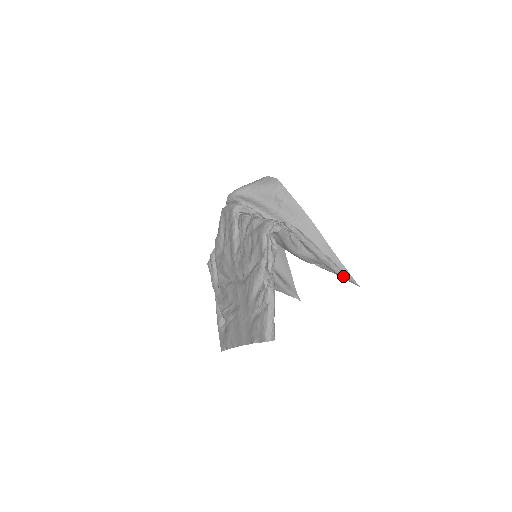
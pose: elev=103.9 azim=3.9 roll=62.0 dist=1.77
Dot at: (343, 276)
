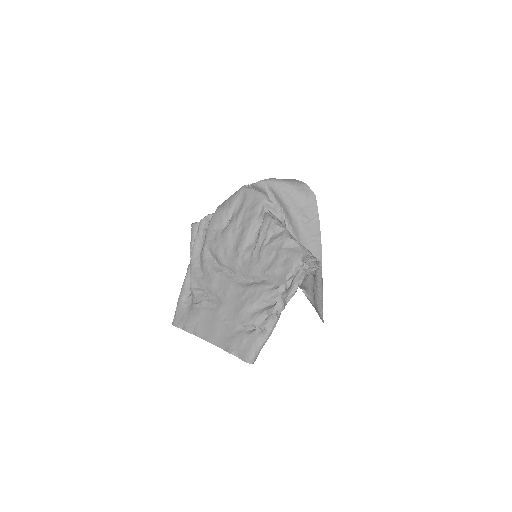
Dot at: (321, 313)
